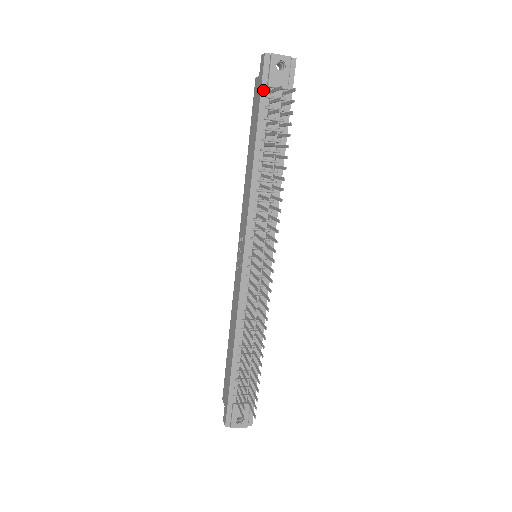
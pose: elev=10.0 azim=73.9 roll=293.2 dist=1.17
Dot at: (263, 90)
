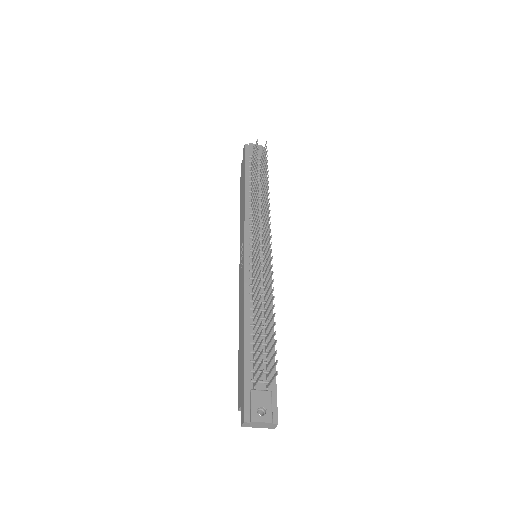
Dot at: (246, 159)
